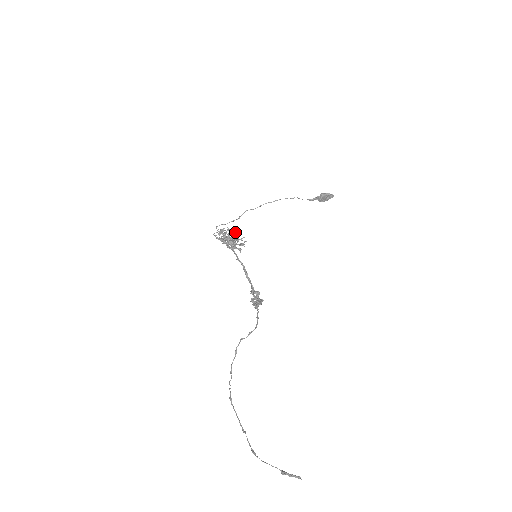
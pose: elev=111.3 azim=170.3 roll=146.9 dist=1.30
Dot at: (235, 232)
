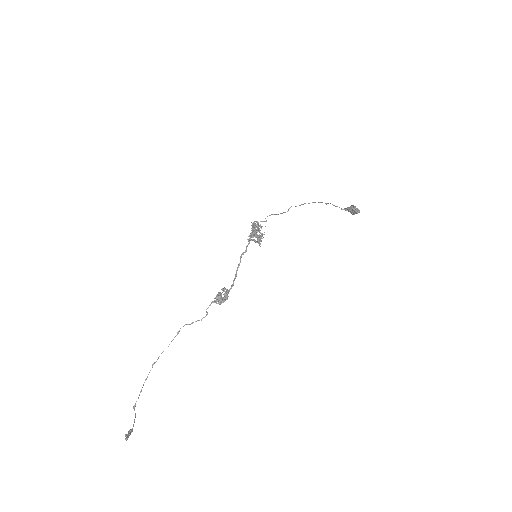
Dot at: (261, 227)
